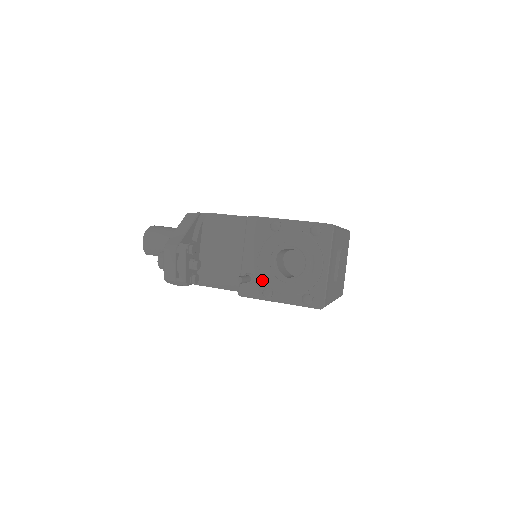
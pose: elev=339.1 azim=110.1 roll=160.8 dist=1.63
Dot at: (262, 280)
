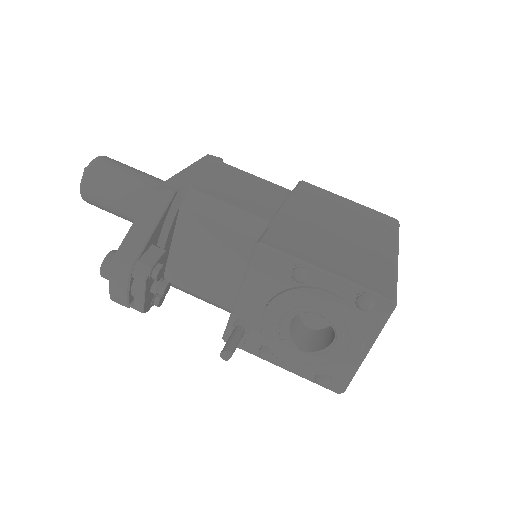
Dot at: occluded
